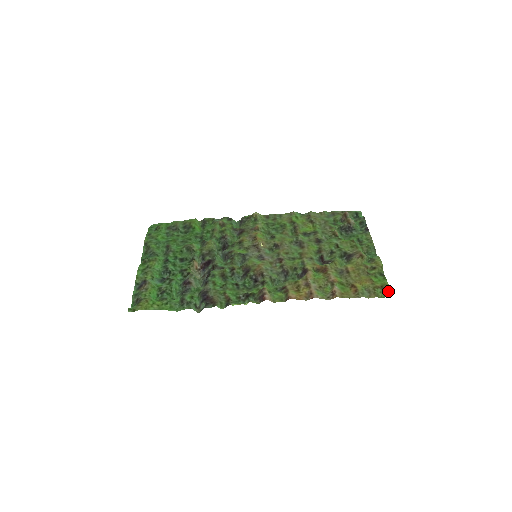
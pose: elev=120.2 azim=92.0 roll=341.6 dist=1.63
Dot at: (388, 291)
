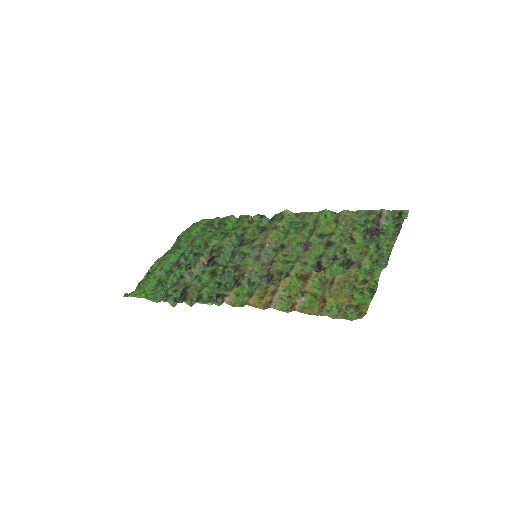
Dot at: (363, 313)
